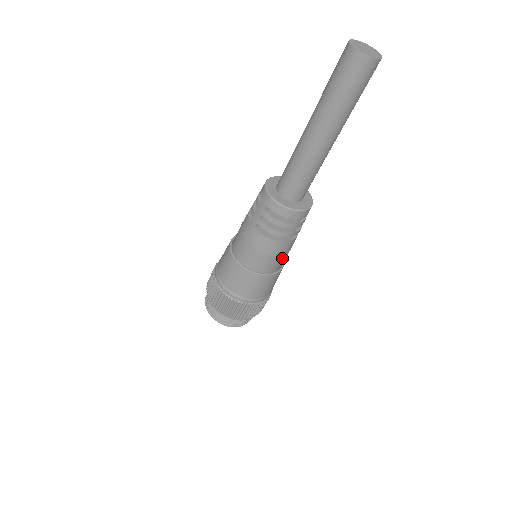
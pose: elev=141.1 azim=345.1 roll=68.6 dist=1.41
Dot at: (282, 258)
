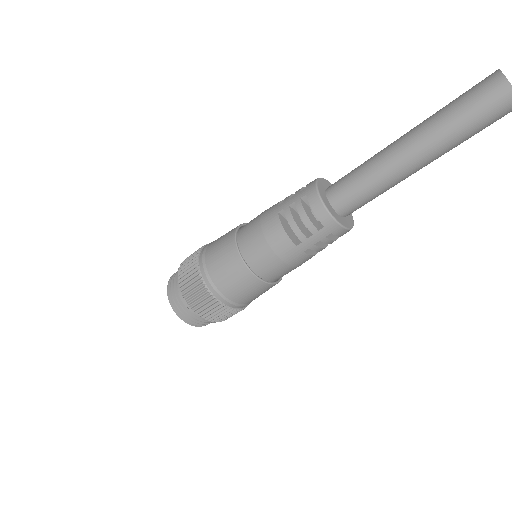
Dot at: (282, 268)
